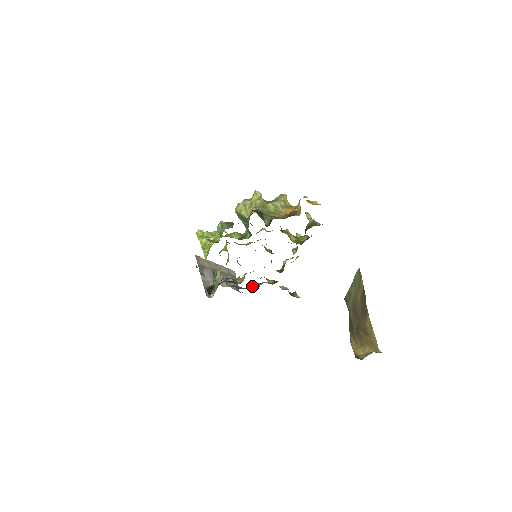
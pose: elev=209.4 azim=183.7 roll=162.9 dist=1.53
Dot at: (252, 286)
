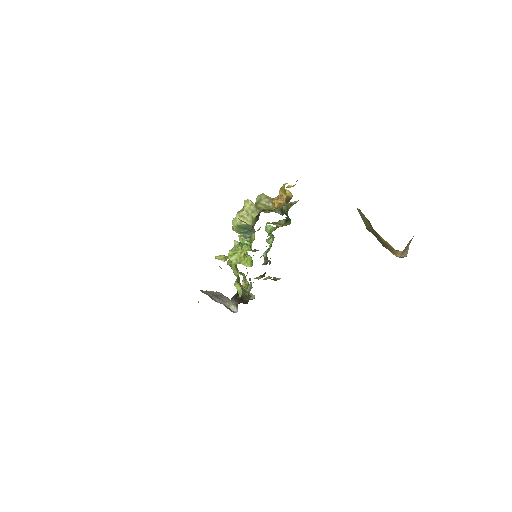
Dot at: occluded
